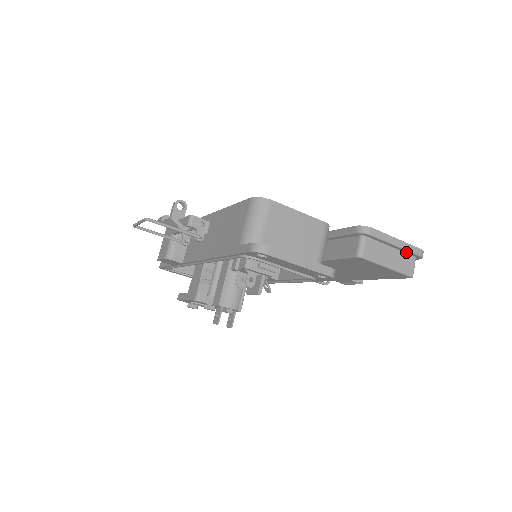
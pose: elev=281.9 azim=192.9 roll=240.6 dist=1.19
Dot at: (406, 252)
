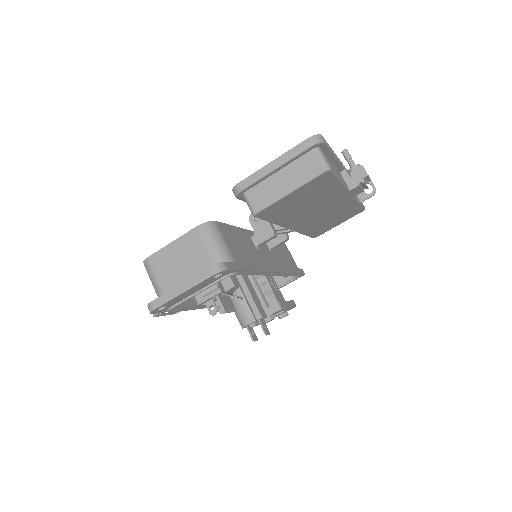
Dot at: (297, 158)
